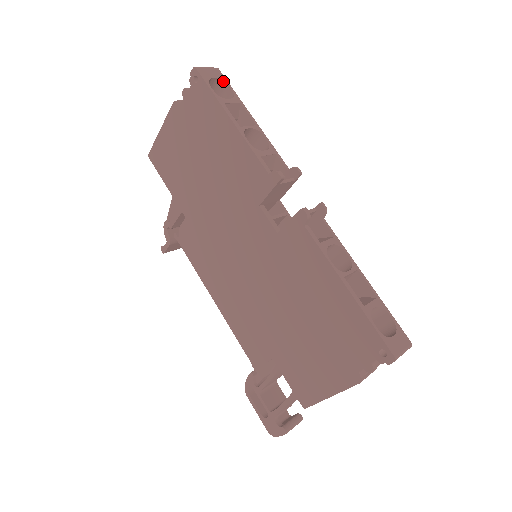
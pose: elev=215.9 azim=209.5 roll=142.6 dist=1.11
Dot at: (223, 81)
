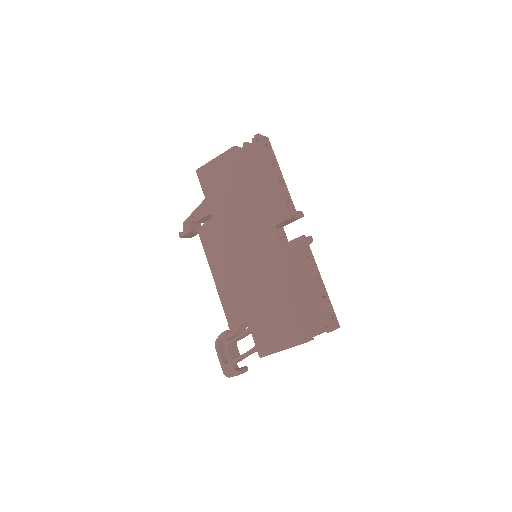
Dot at: (270, 147)
